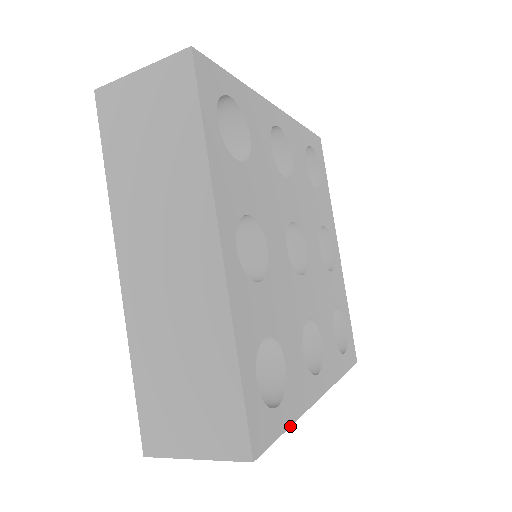
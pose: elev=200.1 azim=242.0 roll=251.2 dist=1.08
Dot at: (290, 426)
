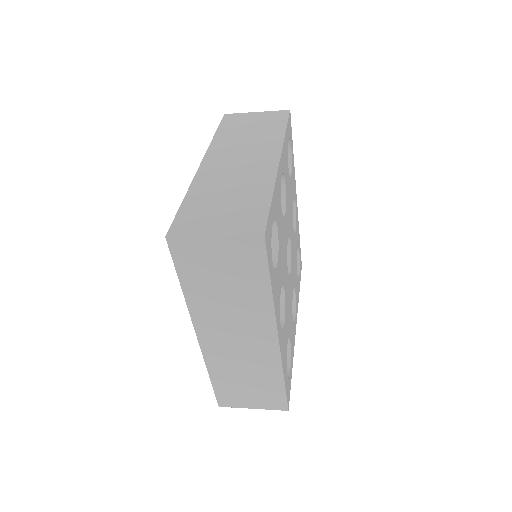
Dot at: occluded
